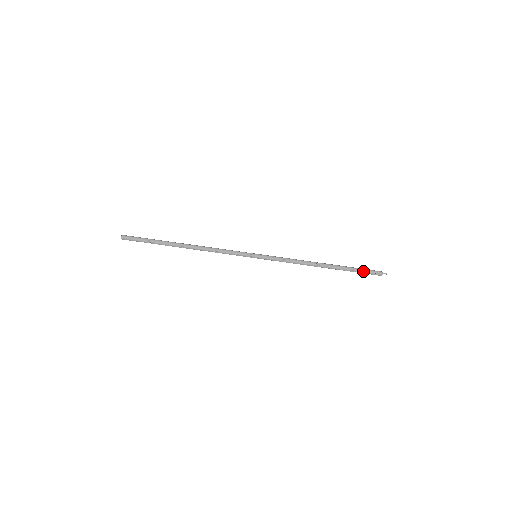
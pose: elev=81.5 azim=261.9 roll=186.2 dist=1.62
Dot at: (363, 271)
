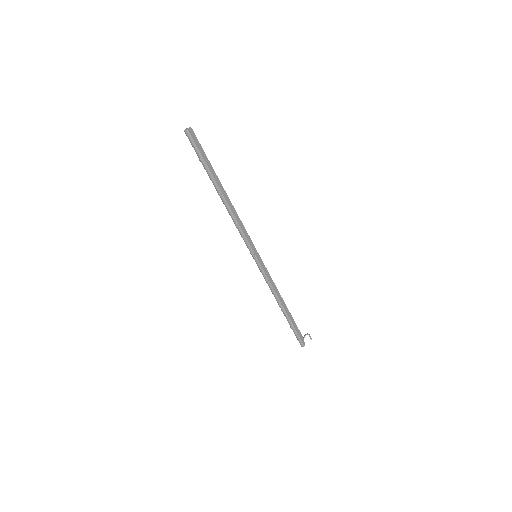
Dot at: (296, 334)
